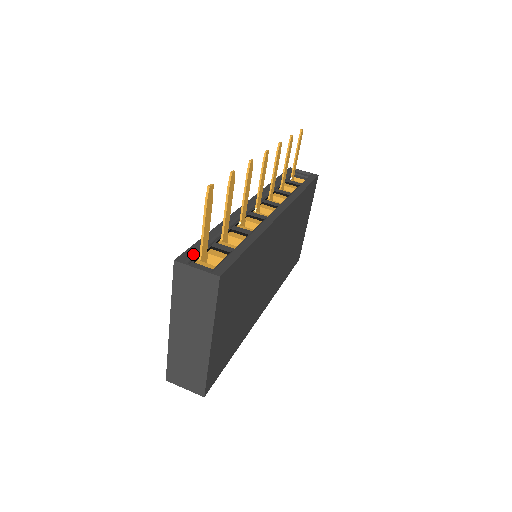
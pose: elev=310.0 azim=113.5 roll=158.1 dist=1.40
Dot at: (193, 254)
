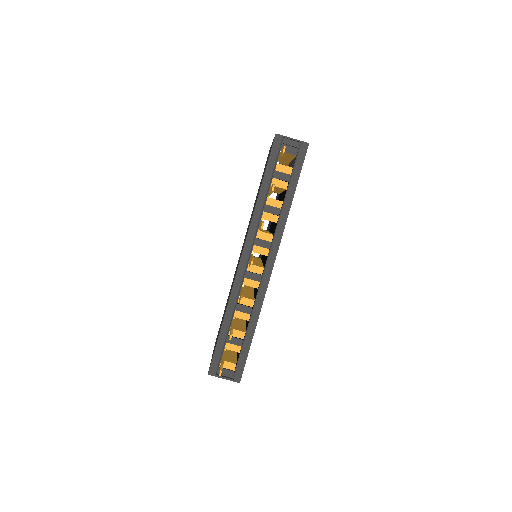
Dot at: (217, 363)
